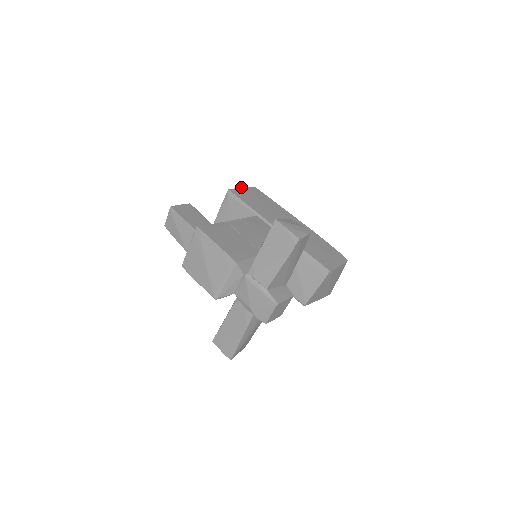
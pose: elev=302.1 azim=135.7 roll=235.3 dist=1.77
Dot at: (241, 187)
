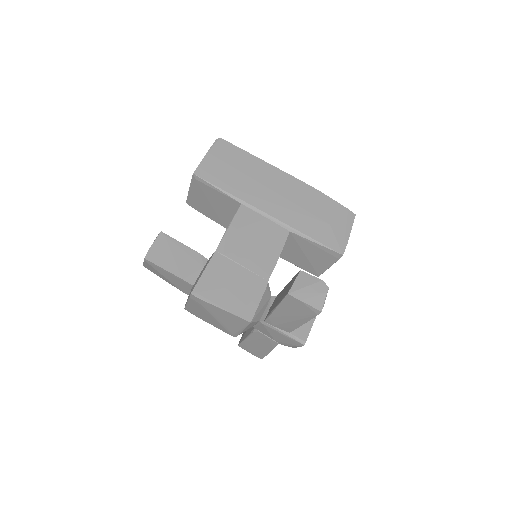
Dot at: occluded
